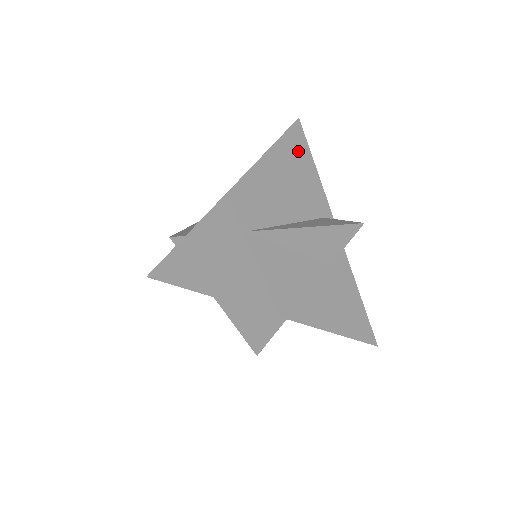
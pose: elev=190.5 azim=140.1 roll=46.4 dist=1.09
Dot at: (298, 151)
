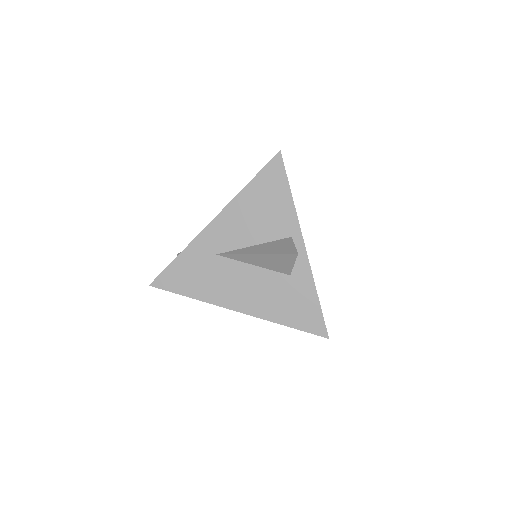
Dot at: (274, 182)
